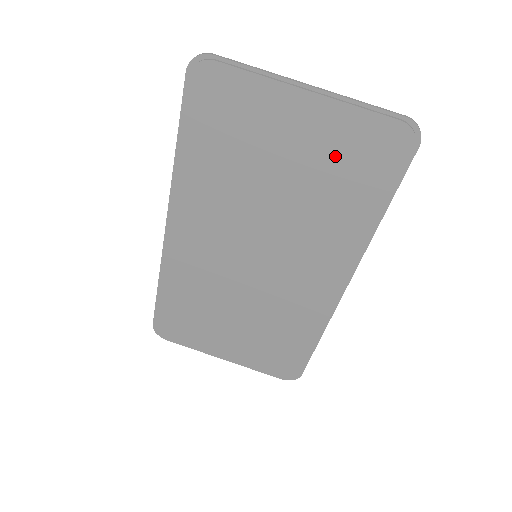
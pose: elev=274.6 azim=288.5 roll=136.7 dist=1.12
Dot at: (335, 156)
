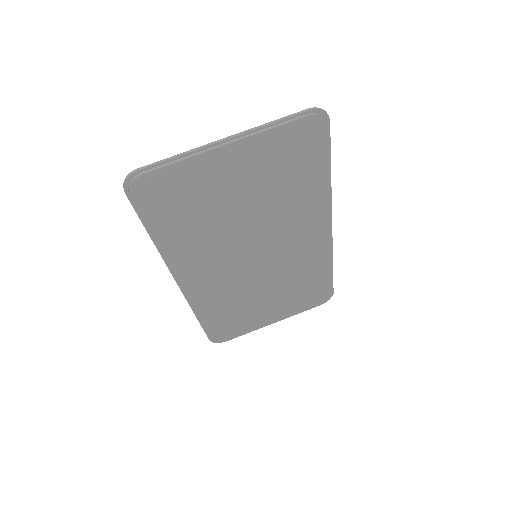
Dot at: (274, 167)
